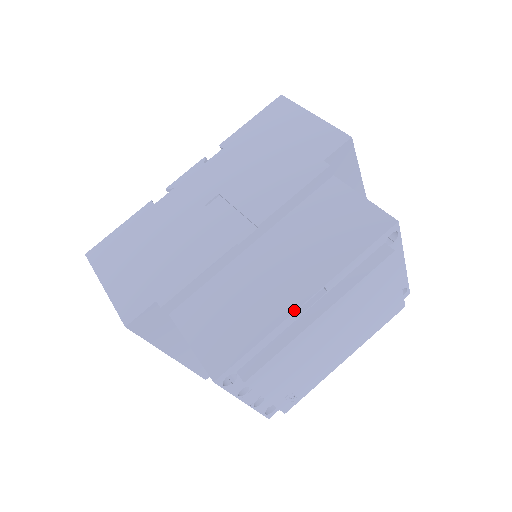
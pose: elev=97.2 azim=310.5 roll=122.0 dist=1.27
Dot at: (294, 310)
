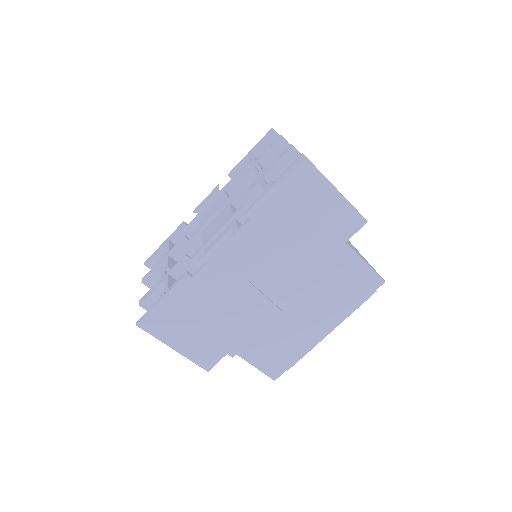
Dot at: occluded
